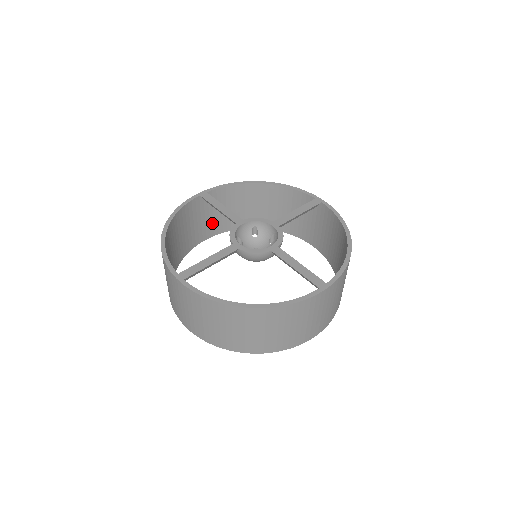
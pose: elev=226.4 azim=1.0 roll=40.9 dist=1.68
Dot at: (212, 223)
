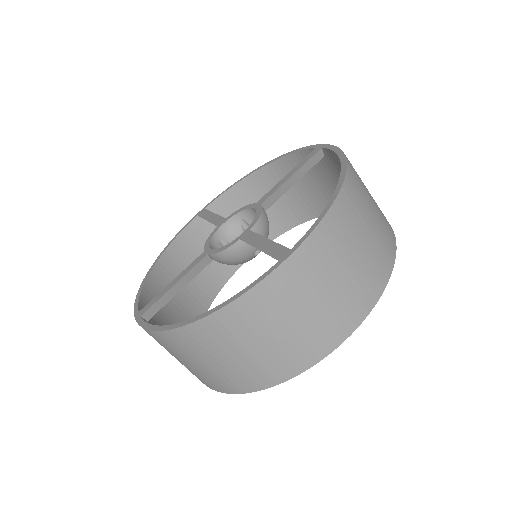
Dot at: occluded
